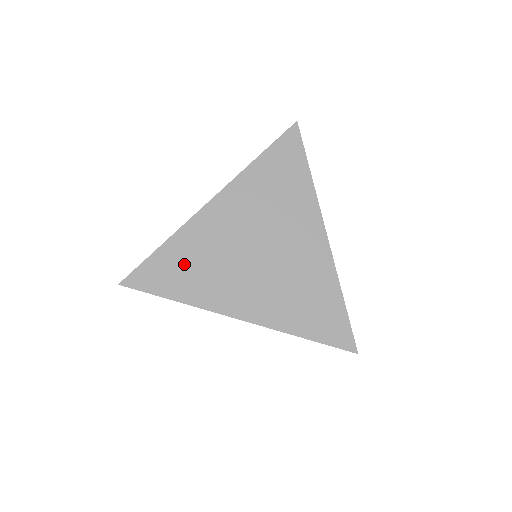
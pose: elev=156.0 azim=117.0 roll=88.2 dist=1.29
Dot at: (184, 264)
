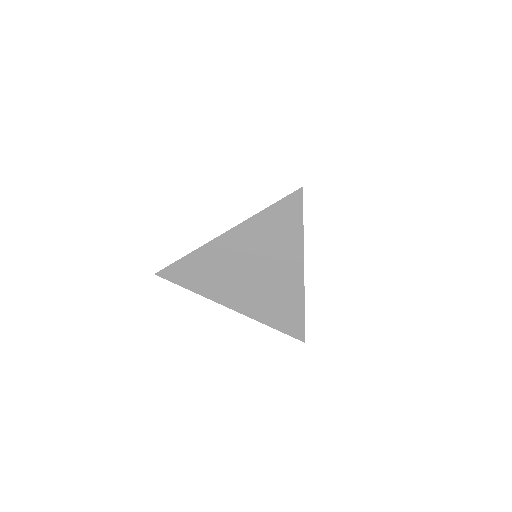
Dot at: (199, 271)
